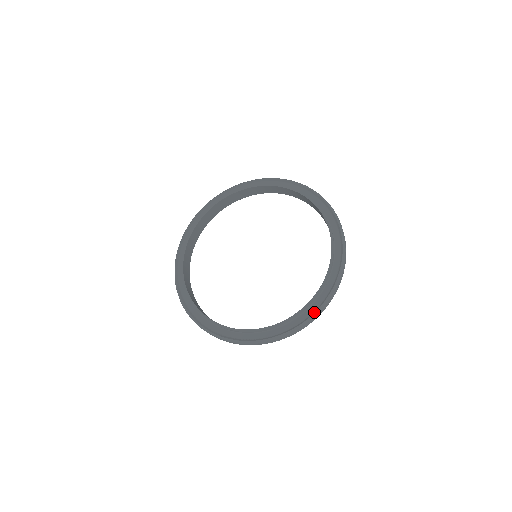
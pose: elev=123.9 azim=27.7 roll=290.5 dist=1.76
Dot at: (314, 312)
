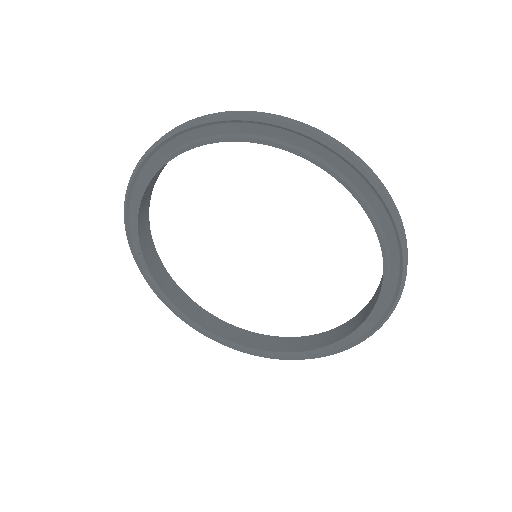
Dot at: (400, 279)
